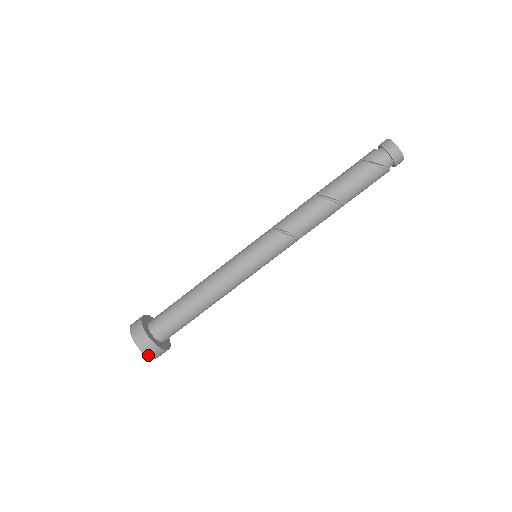
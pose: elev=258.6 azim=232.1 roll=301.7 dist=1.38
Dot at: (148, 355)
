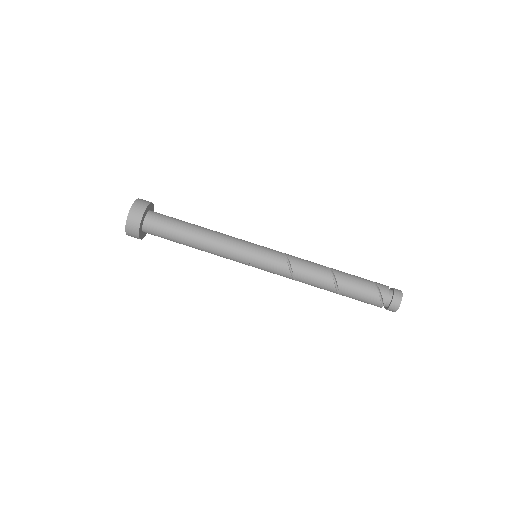
Dot at: (127, 225)
